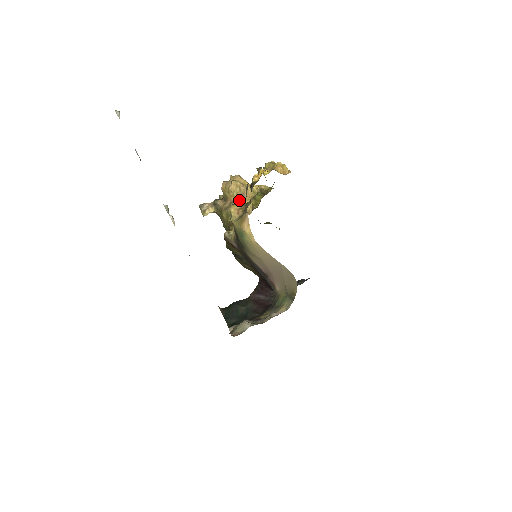
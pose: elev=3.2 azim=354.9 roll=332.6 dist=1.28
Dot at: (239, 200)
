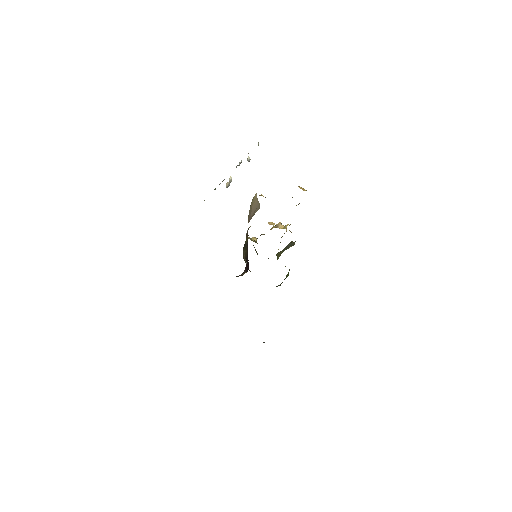
Dot at: occluded
